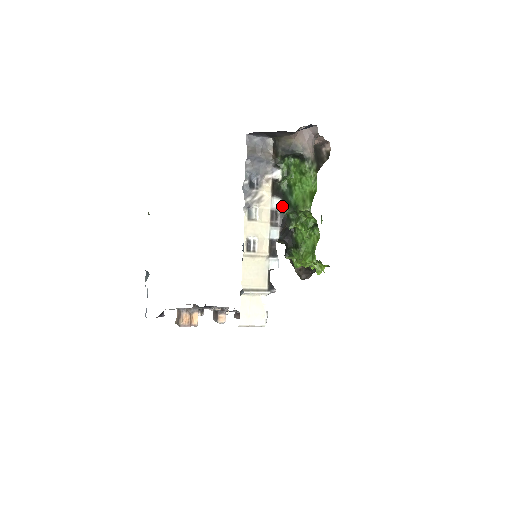
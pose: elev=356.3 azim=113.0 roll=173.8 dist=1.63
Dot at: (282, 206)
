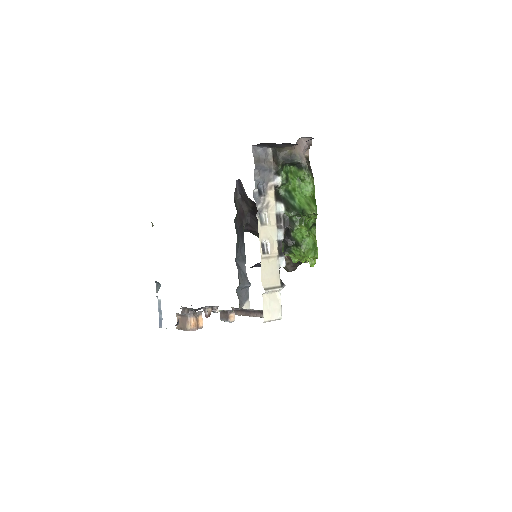
Dot at: (285, 210)
